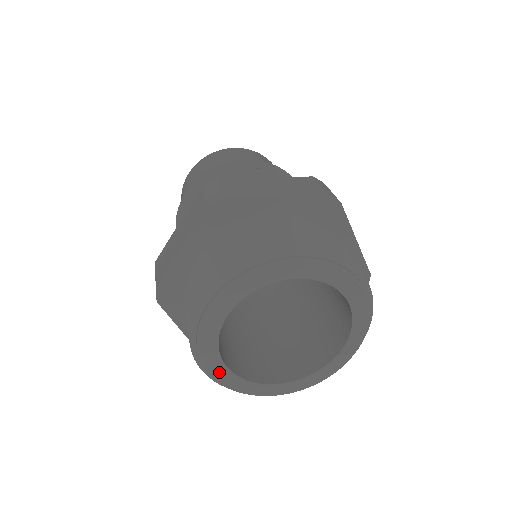
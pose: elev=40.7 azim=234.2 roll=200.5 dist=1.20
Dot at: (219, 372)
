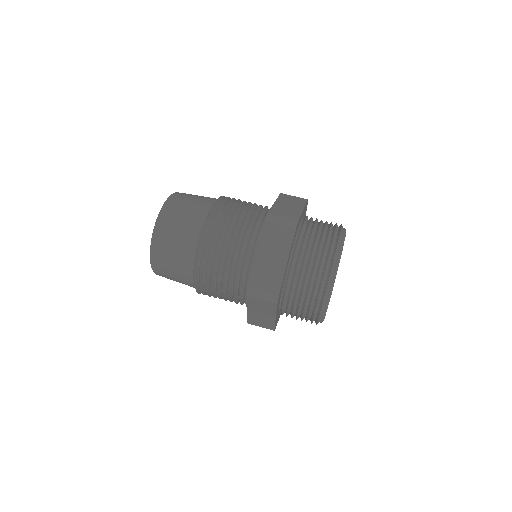
Dot at: occluded
